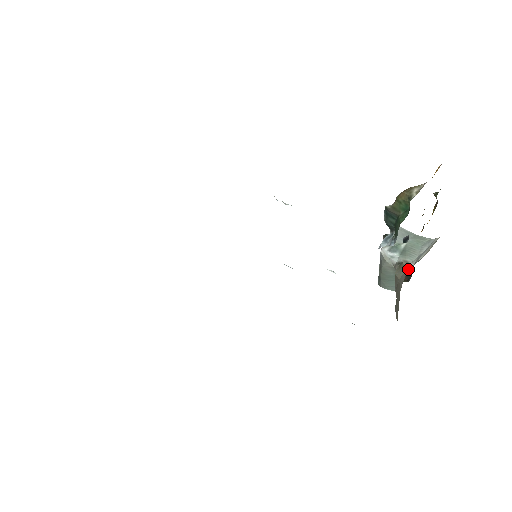
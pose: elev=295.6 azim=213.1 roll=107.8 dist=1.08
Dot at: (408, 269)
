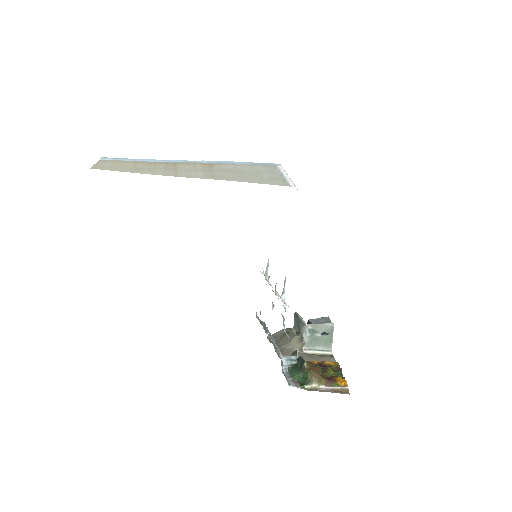
Dot at: (297, 349)
